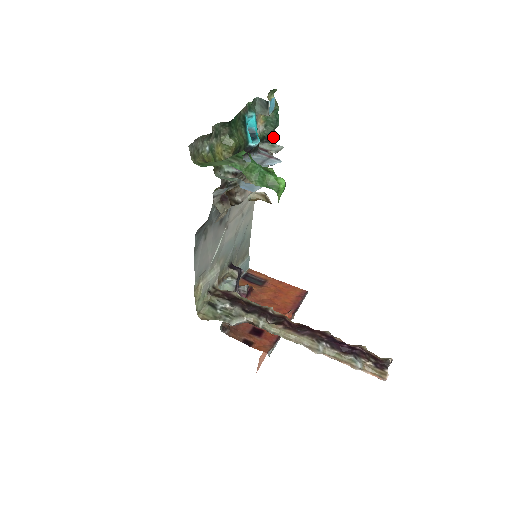
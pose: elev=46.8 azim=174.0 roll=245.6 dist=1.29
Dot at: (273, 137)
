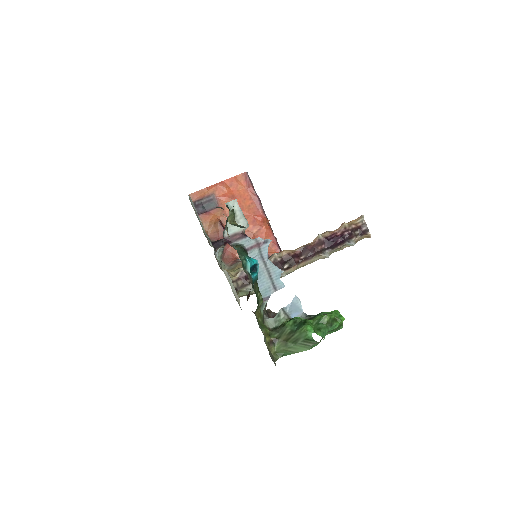
Dot at: (229, 210)
